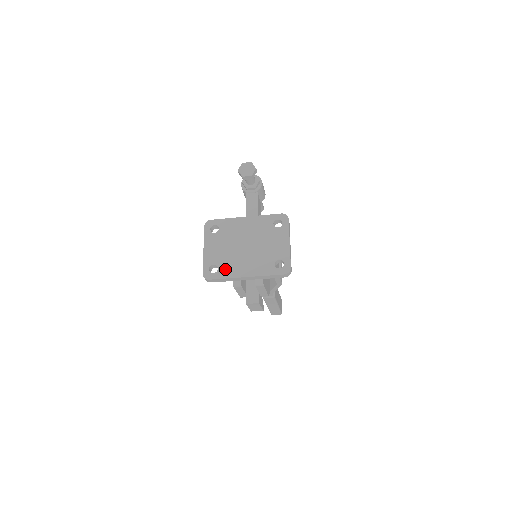
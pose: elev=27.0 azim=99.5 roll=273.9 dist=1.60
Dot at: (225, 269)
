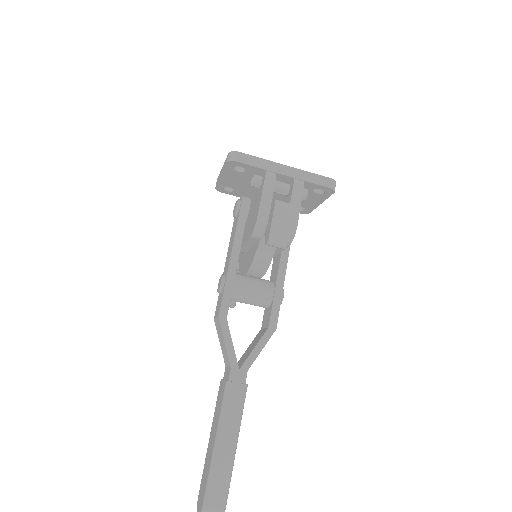
Dot at: occluded
